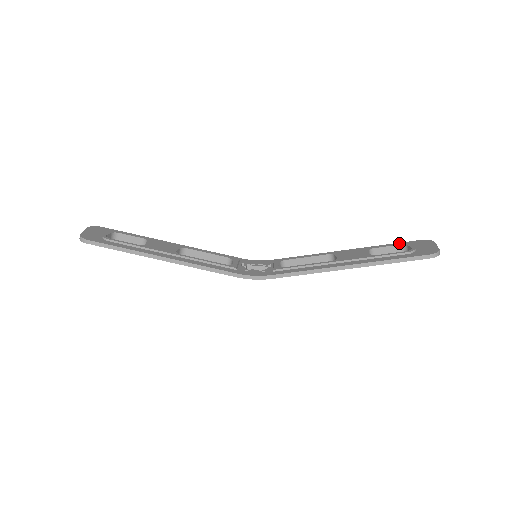
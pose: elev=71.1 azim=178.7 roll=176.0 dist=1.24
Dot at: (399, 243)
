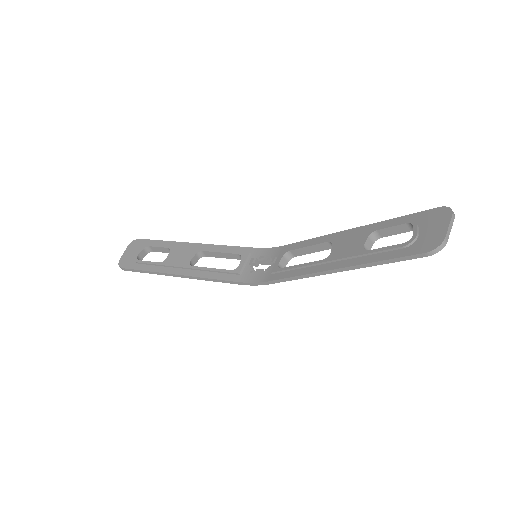
Dot at: (410, 215)
